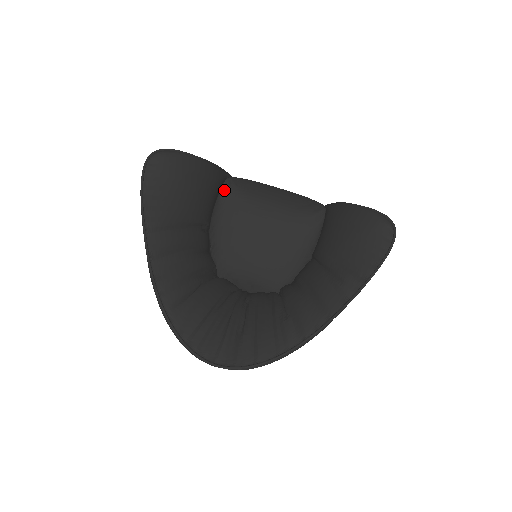
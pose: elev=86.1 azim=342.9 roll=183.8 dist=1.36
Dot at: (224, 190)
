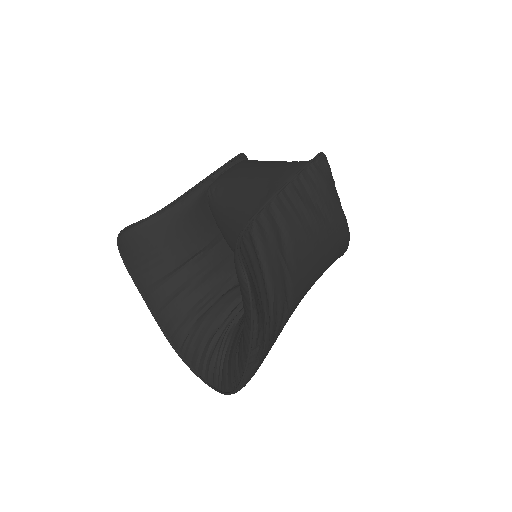
Dot at: (209, 203)
